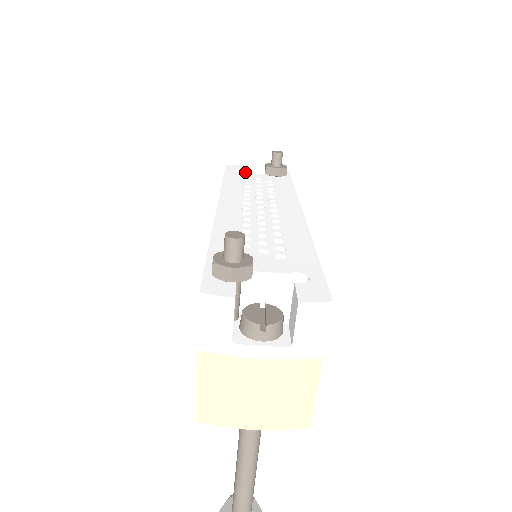
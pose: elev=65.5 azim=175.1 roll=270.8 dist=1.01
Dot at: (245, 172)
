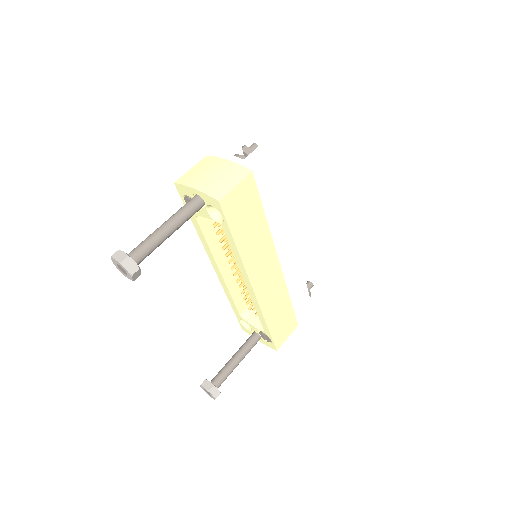
Dot at: occluded
